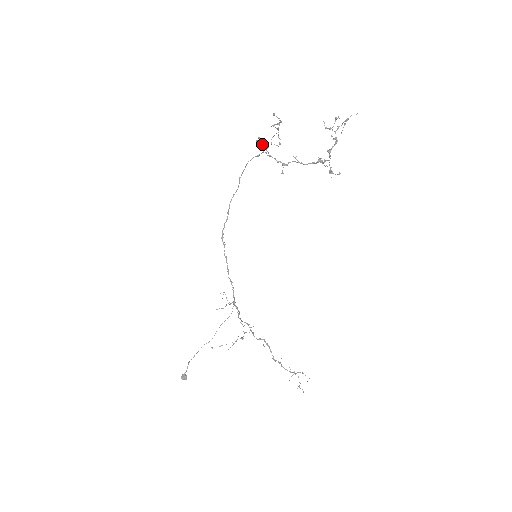
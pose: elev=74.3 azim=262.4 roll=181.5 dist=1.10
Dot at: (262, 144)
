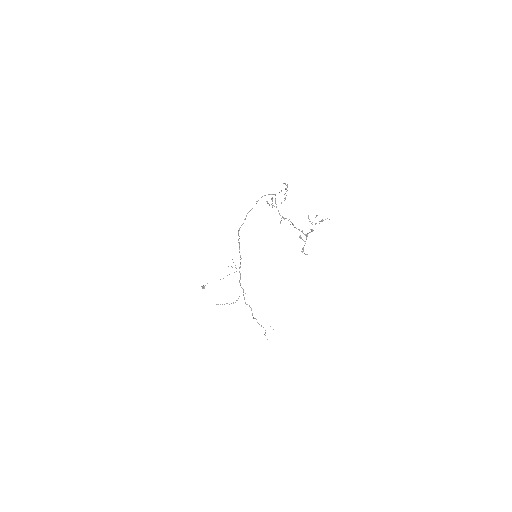
Dot at: (272, 199)
